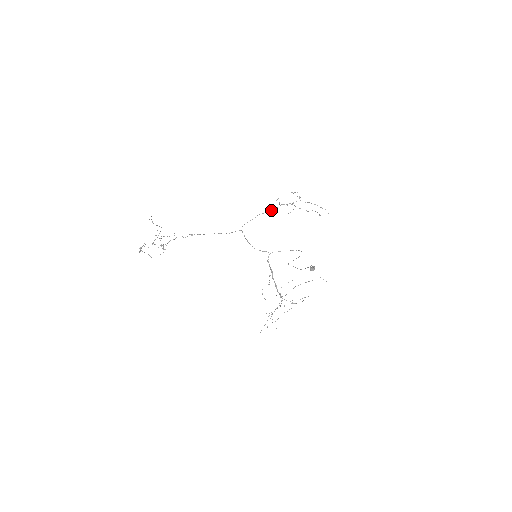
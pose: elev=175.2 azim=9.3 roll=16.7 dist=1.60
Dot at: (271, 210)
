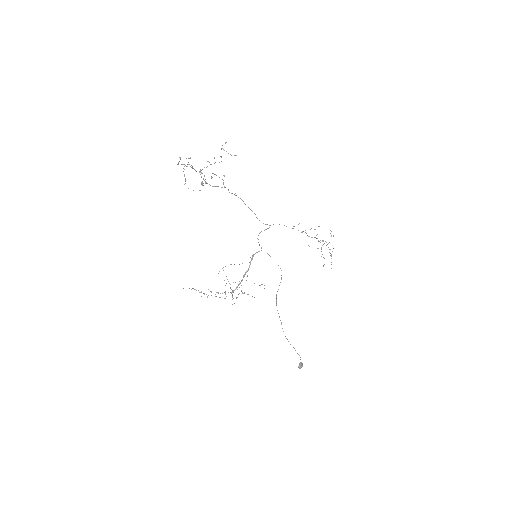
Dot at: (306, 233)
